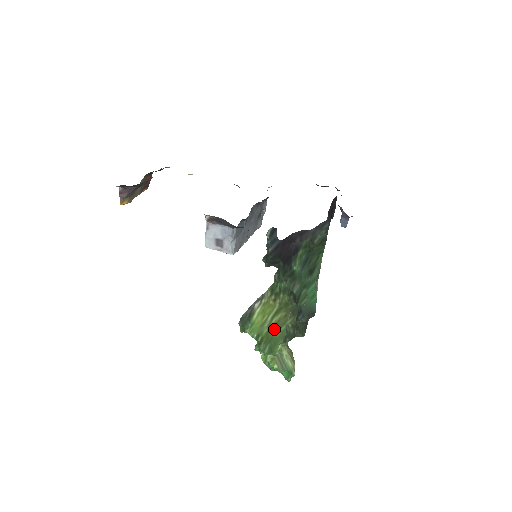
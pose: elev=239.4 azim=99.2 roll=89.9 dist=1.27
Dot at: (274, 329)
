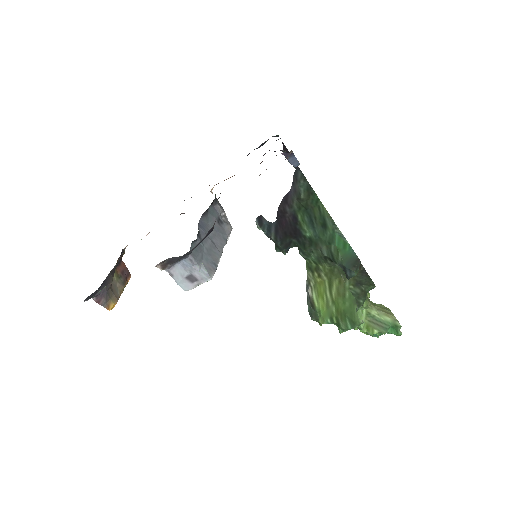
Dot at: (340, 302)
